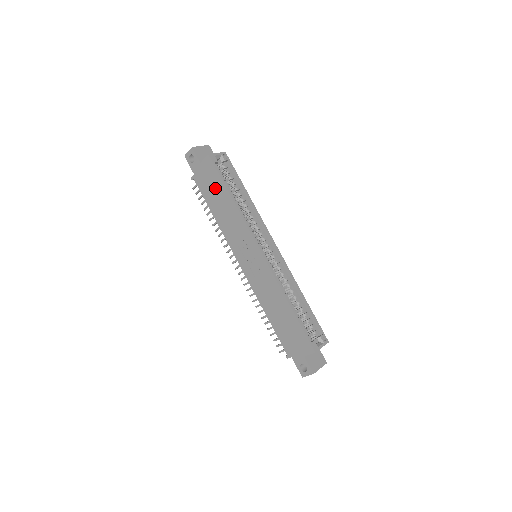
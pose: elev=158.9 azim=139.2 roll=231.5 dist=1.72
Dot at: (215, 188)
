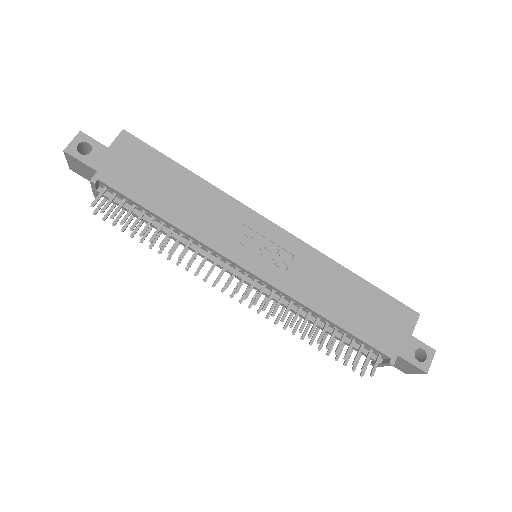
Dot at: (154, 173)
